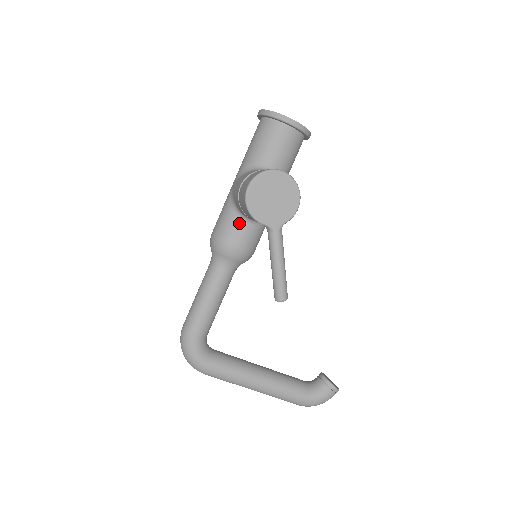
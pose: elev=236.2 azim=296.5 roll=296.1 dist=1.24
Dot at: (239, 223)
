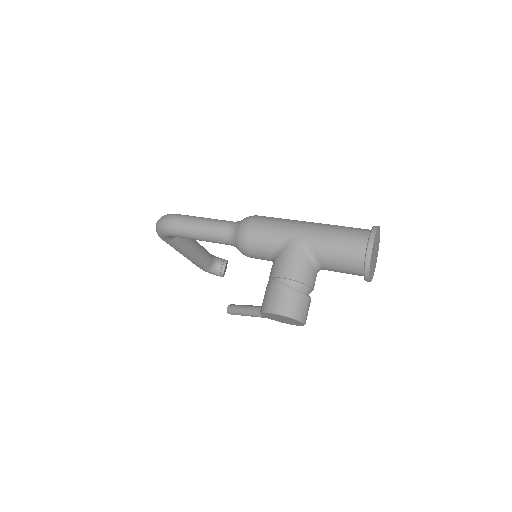
Dot at: (266, 257)
